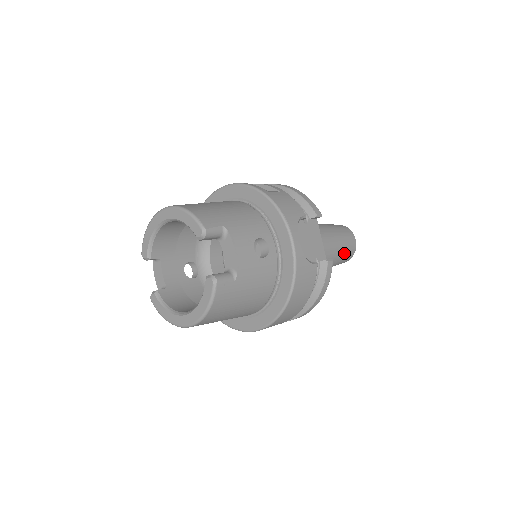
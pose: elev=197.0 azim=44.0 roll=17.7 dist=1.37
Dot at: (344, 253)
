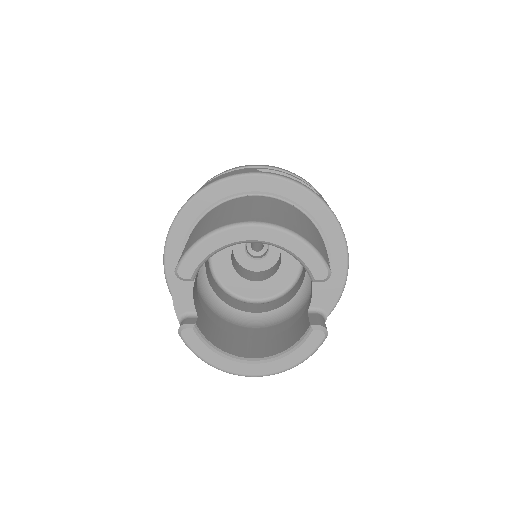
Dot at: occluded
